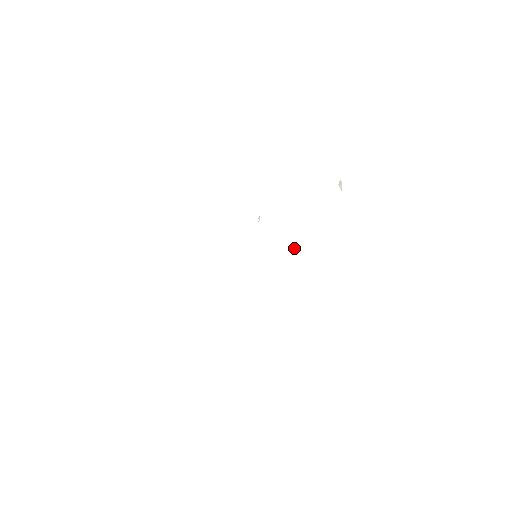
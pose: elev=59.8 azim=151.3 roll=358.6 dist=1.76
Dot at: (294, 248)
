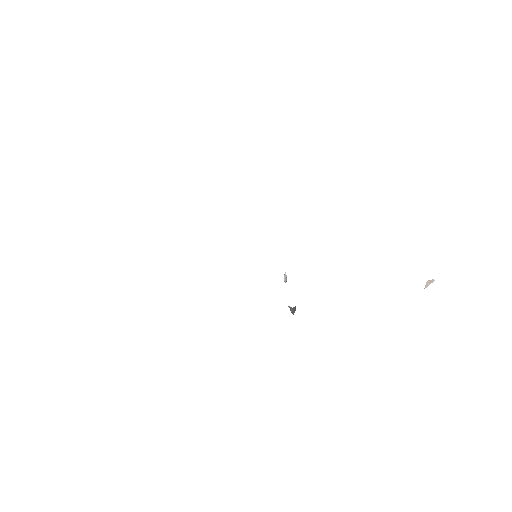
Dot at: occluded
